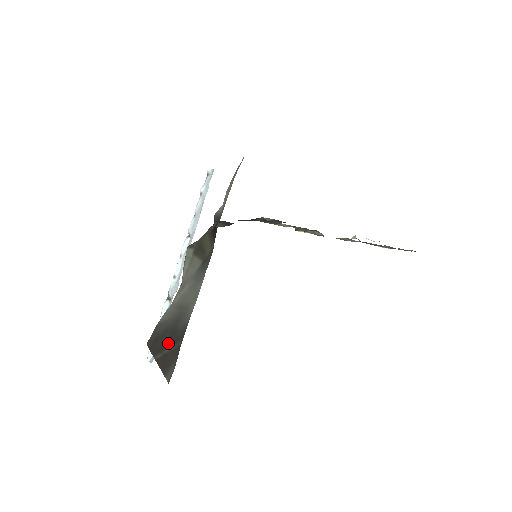
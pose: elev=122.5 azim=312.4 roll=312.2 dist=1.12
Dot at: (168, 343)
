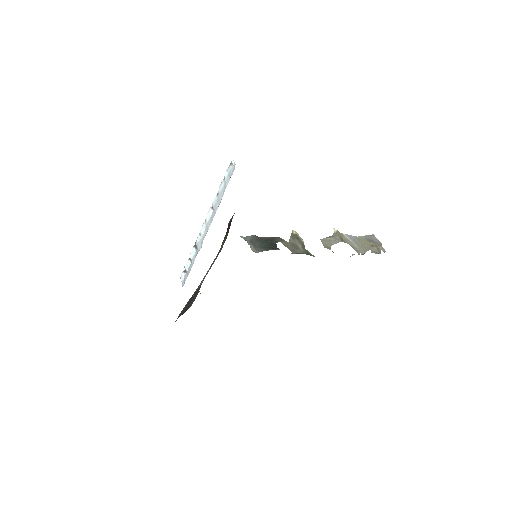
Dot at: occluded
